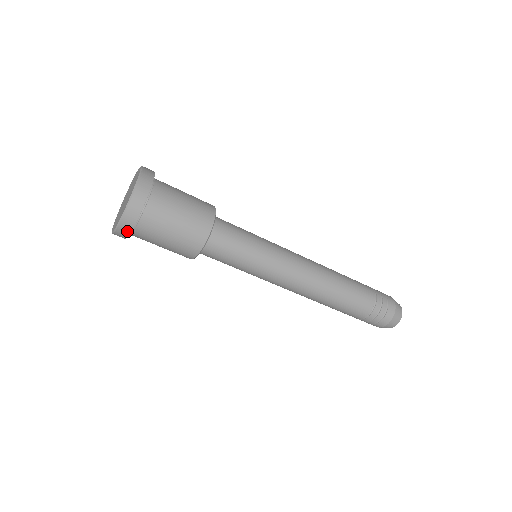
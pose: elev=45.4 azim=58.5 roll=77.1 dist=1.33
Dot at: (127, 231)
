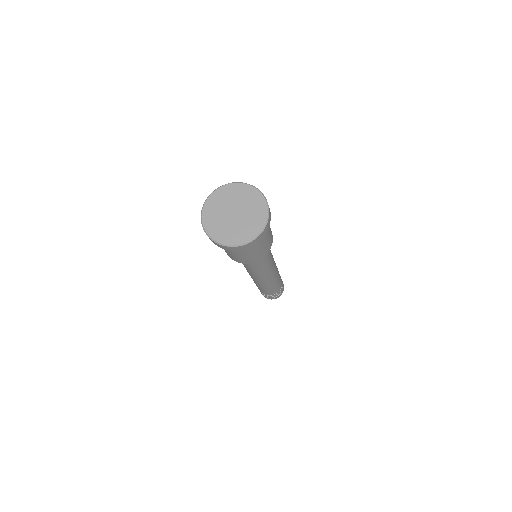
Dot at: (218, 245)
